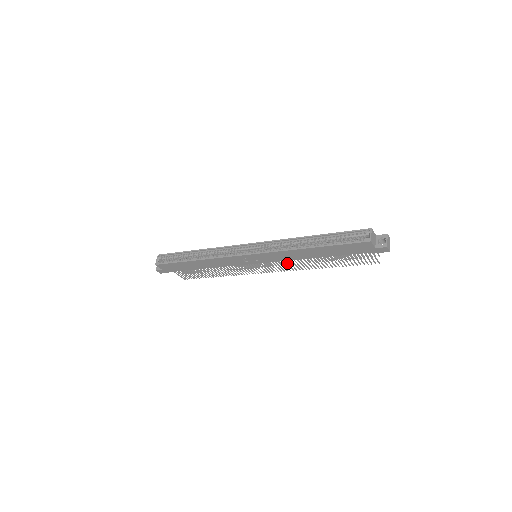
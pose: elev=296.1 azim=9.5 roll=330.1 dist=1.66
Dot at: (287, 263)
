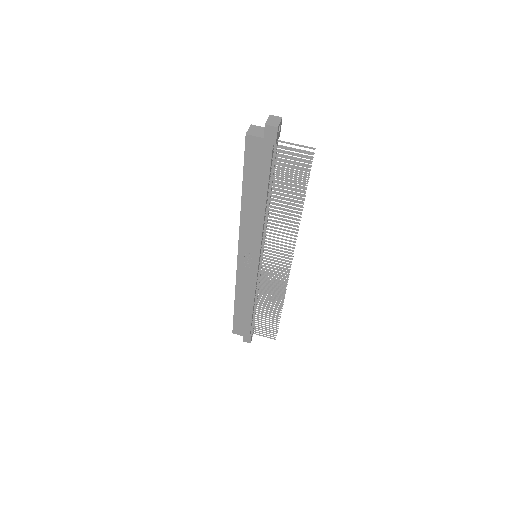
Dot at: (275, 240)
